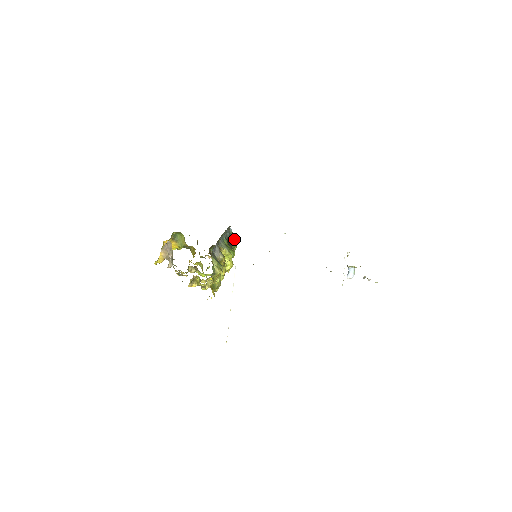
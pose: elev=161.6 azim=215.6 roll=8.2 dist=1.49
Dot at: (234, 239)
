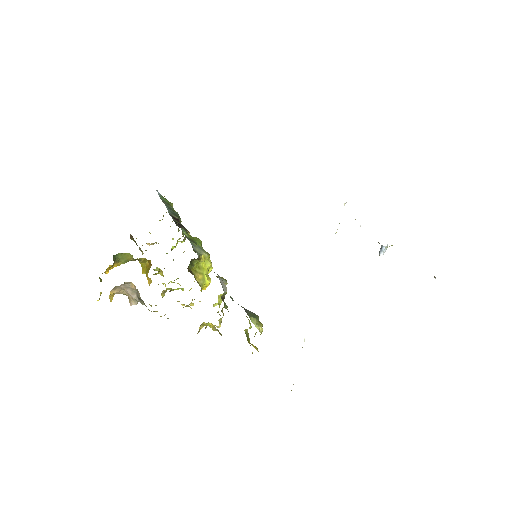
Dot at: (172, 207)
